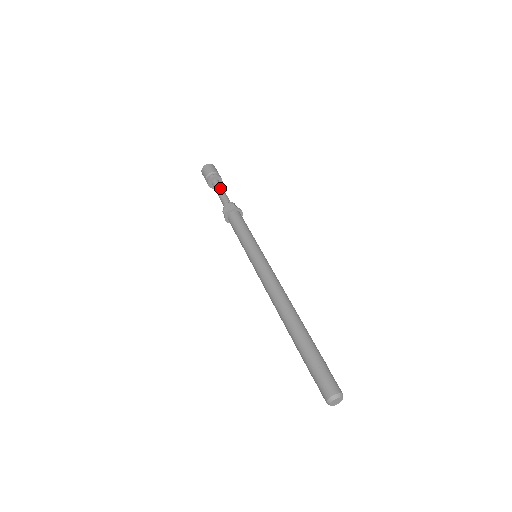
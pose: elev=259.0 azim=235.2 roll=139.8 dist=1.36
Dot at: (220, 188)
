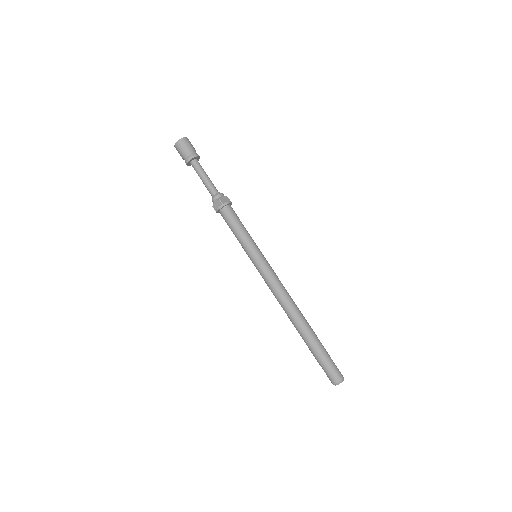
Dot at: (201, 174)
